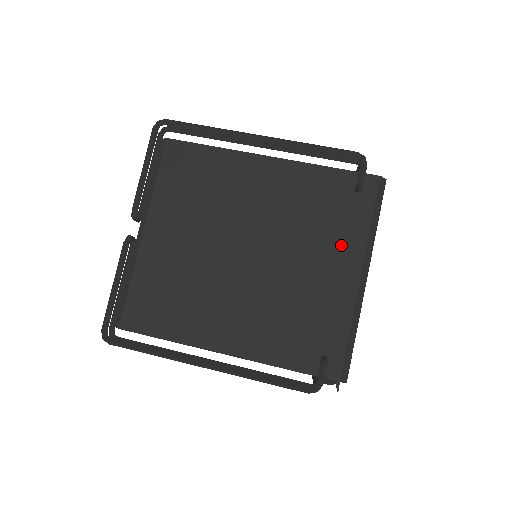
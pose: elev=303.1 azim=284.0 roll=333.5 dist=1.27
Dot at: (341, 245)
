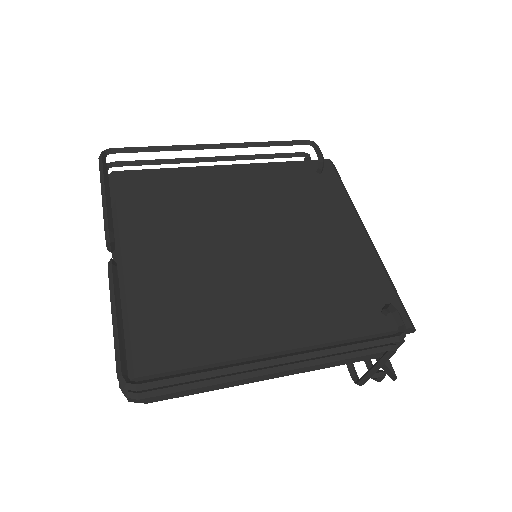
Dot at: (333, 214)
